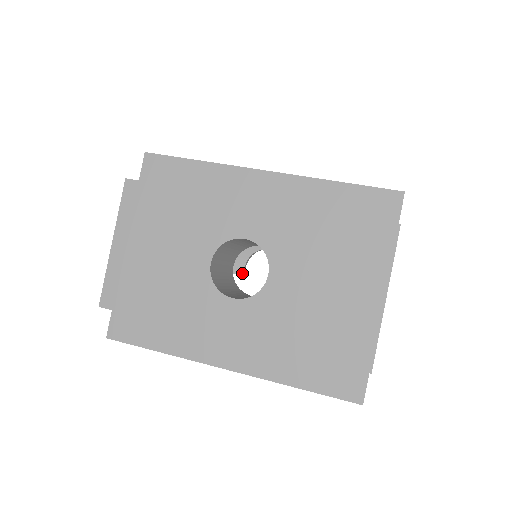
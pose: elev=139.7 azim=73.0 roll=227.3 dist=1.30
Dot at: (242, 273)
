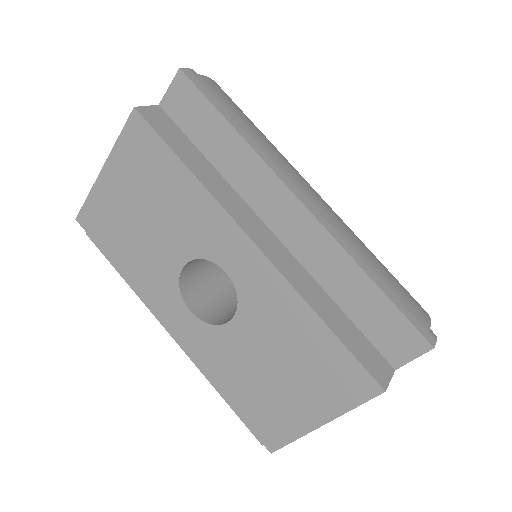
Dot at: occluded
